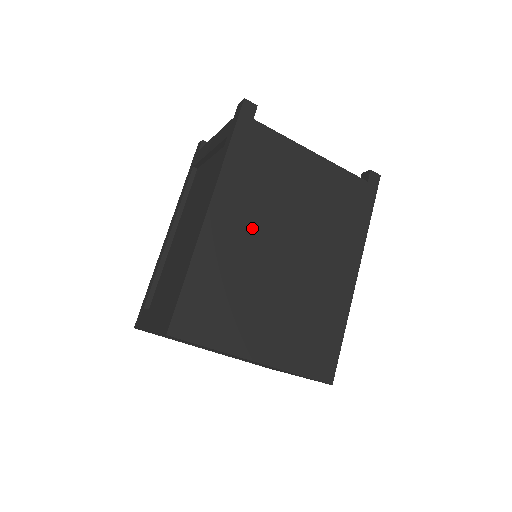
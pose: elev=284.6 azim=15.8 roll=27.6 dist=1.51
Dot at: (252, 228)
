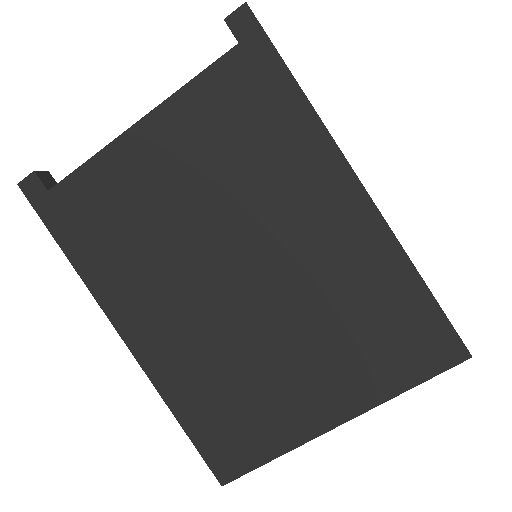
Dot at: (178, 302)
